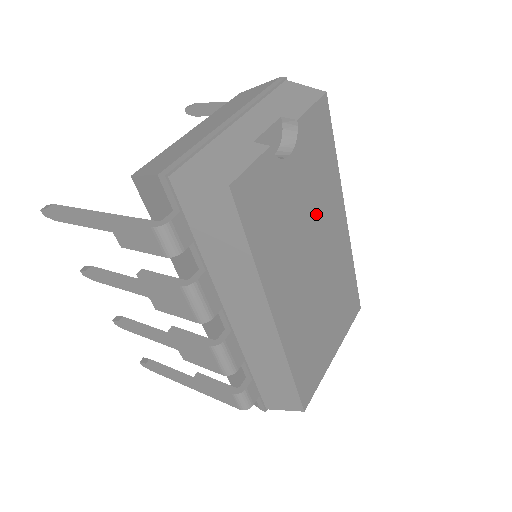
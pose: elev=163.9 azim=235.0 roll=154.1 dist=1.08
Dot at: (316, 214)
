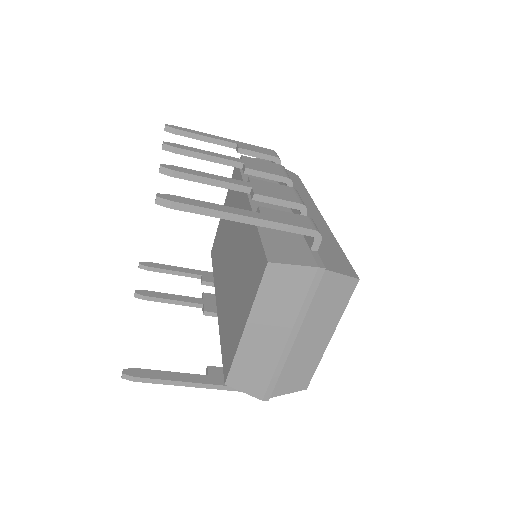
Dot at: occluded
